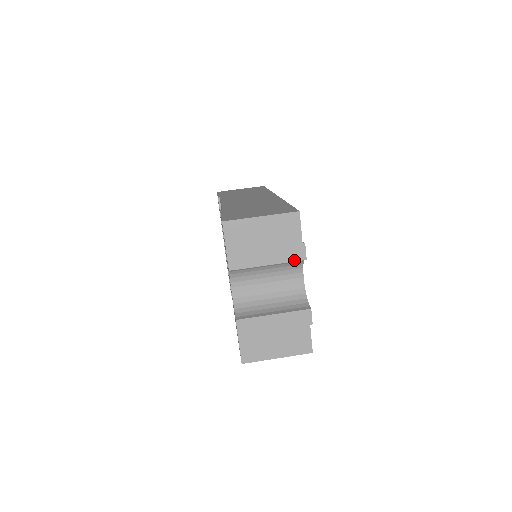
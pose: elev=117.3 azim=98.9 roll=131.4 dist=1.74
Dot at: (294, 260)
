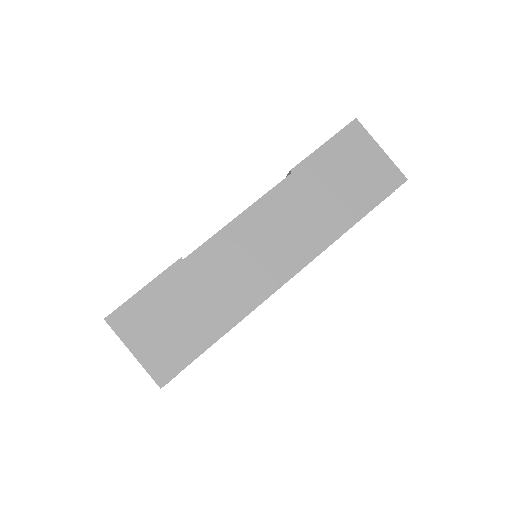
Dot at: occluded
